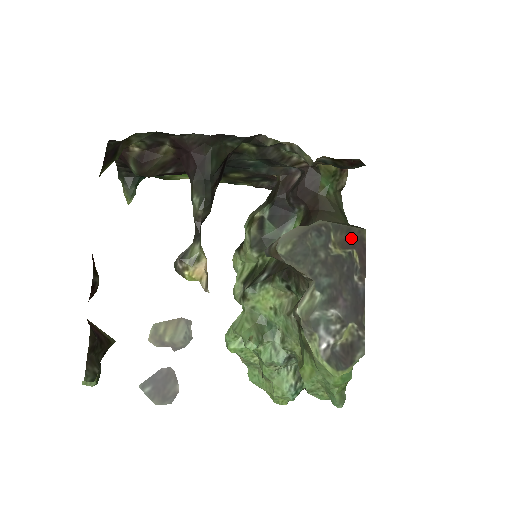
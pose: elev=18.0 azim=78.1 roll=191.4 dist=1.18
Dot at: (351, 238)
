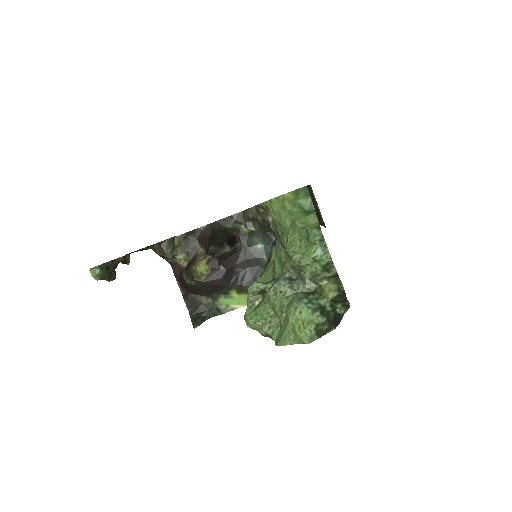
Dot at: occluded
